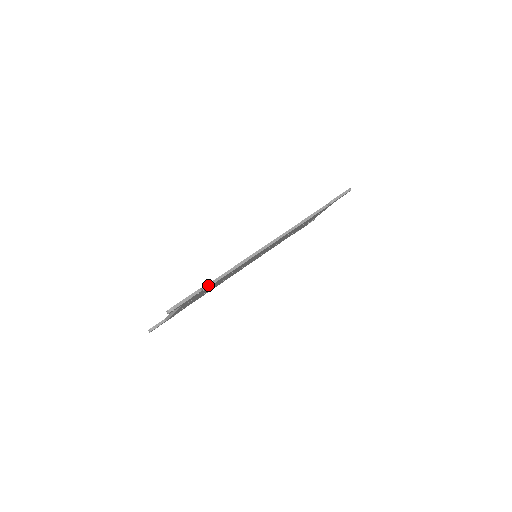
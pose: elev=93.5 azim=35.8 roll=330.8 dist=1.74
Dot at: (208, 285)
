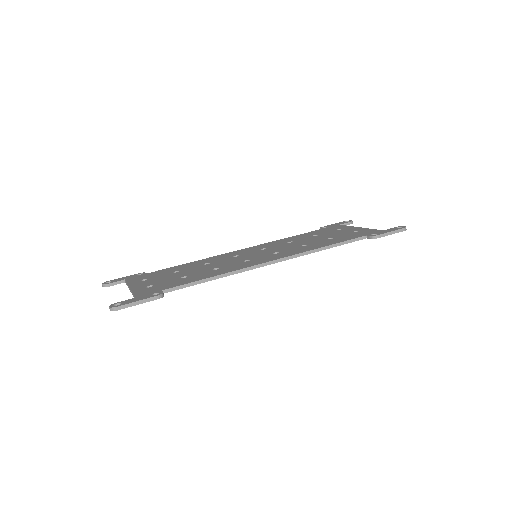
Dot at: (174, 288)
